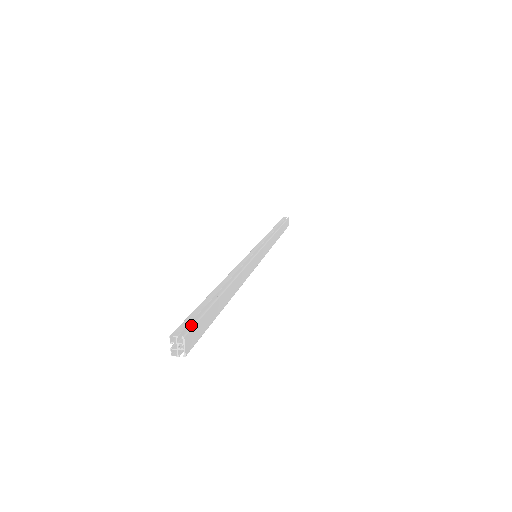
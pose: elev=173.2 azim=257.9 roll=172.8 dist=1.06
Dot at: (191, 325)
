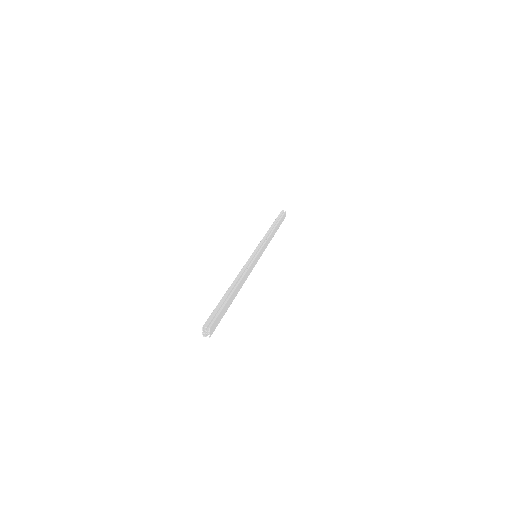
Dot at: (213, 319)
